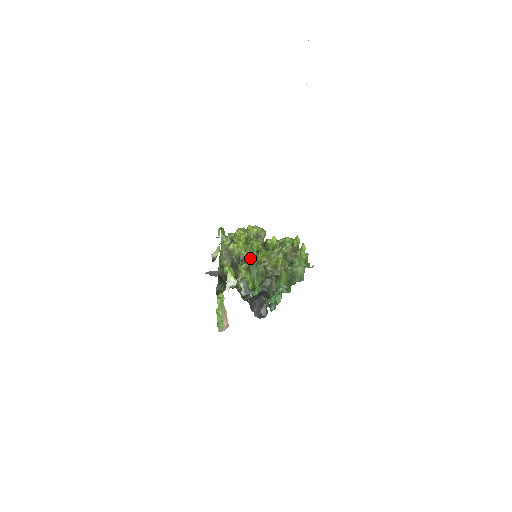
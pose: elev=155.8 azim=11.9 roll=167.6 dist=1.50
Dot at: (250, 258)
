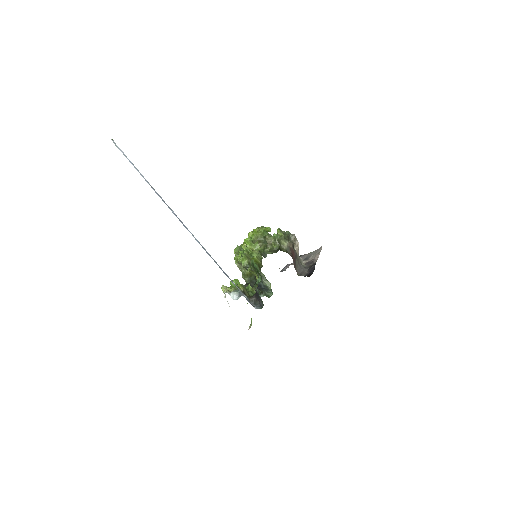
Dot at: occluded
